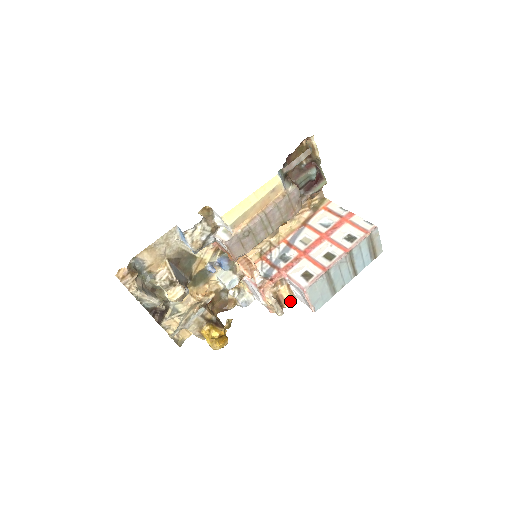
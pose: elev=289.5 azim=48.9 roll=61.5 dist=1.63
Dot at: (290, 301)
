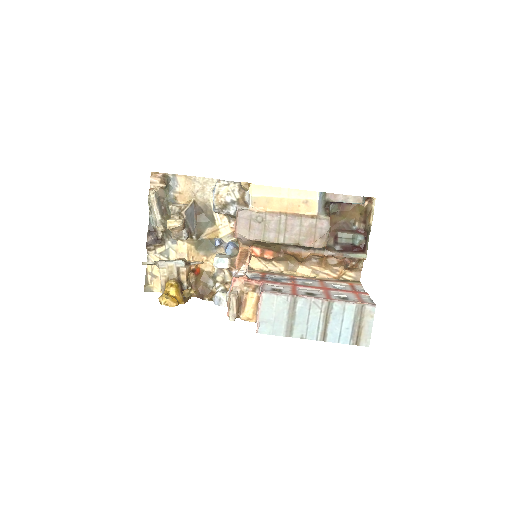
Dot at: (249, 313)
